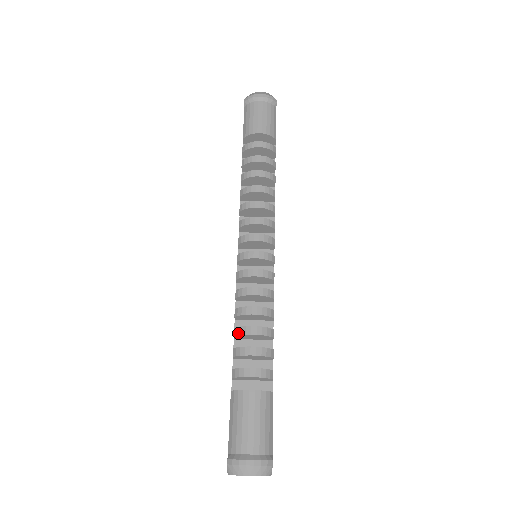
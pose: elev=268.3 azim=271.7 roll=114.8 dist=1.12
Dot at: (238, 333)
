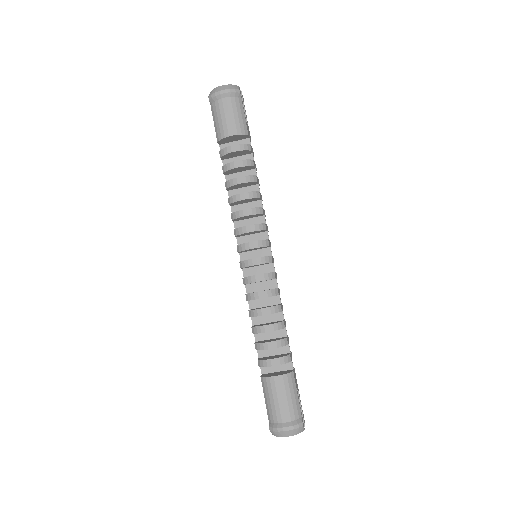
Dot at: (255, 332)
